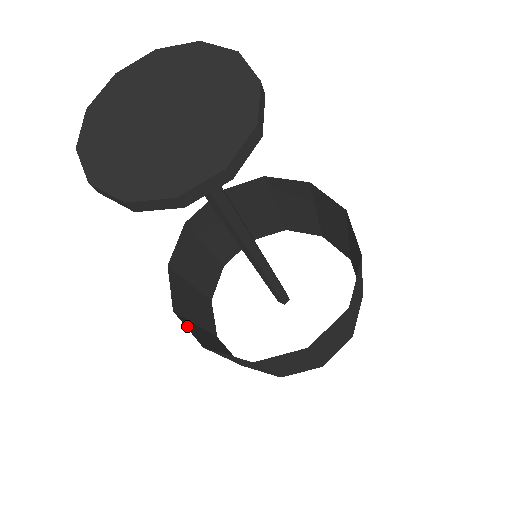
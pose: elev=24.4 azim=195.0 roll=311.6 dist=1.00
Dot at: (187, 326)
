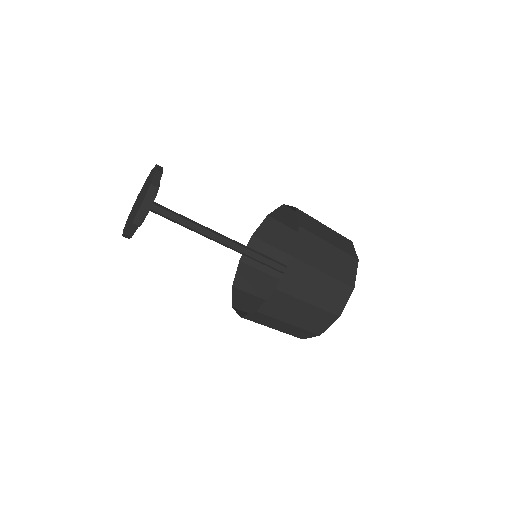
Dot at: (239, 312)
